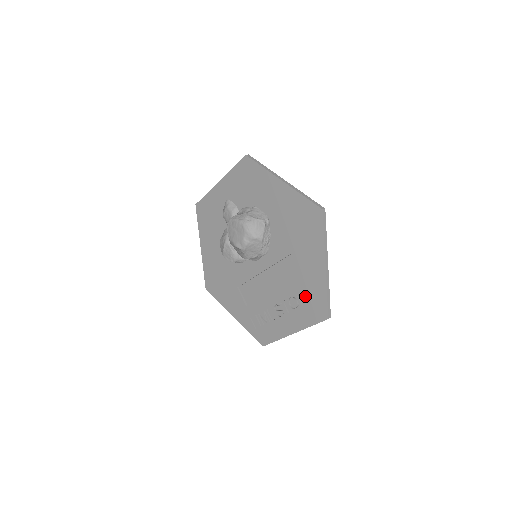
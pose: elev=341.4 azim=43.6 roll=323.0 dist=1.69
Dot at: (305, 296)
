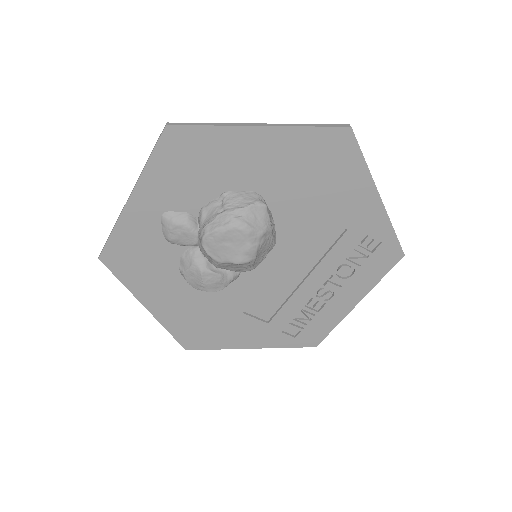
Dot at: (359, 253)
